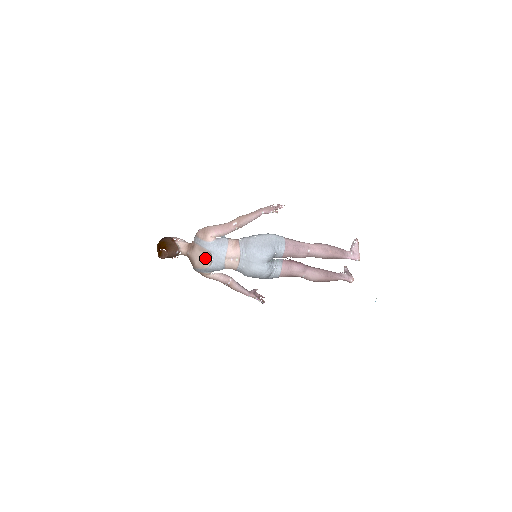
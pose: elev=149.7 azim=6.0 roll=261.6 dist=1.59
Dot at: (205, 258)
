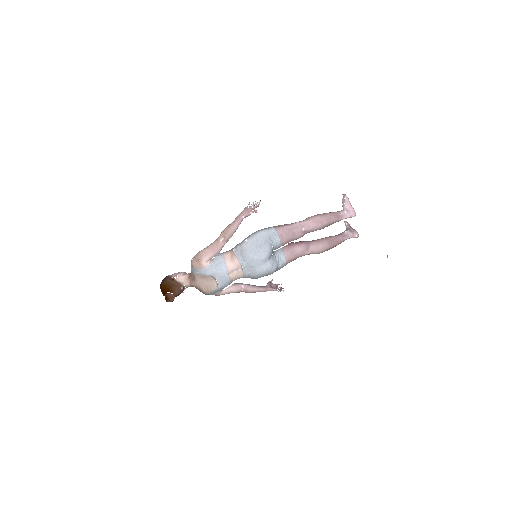
Dot at: (210, 282)
